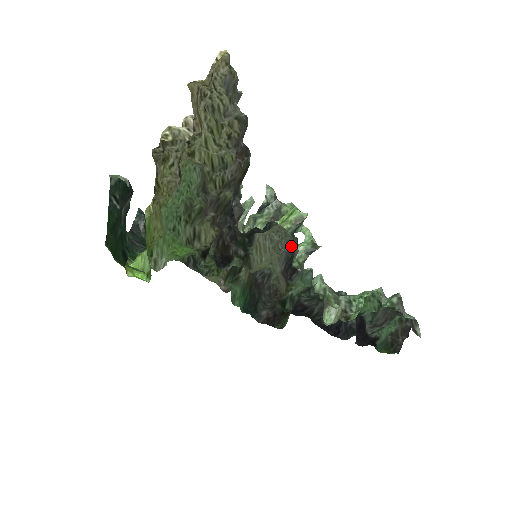
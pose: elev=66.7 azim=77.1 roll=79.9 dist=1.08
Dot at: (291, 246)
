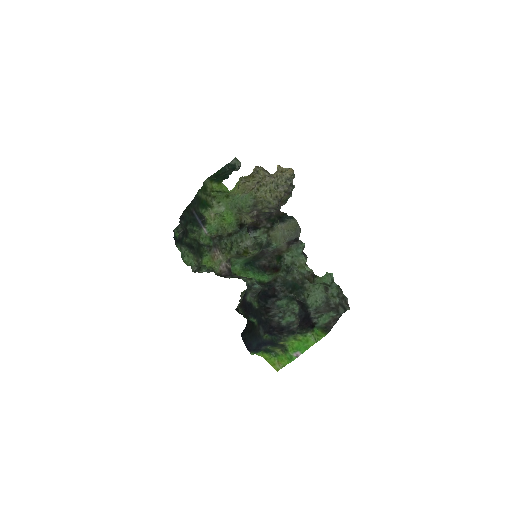
Dot at: (293, 238)
